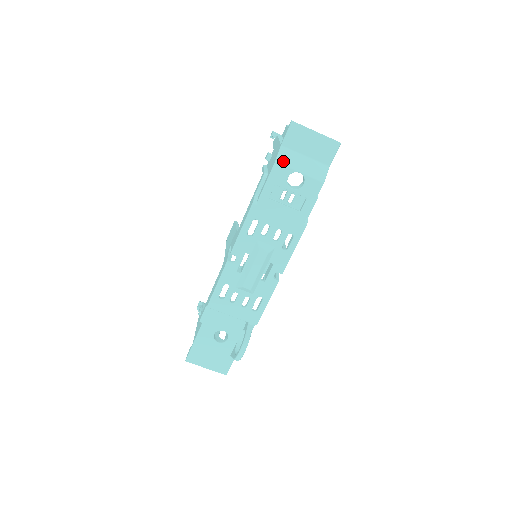
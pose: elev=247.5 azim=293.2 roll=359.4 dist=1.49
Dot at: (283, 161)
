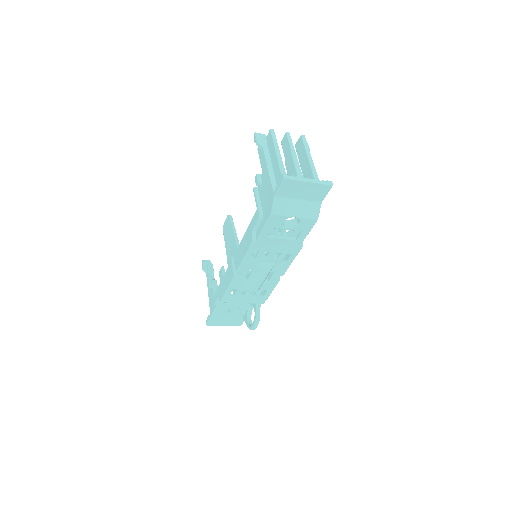
Dot at: (278, 211)
